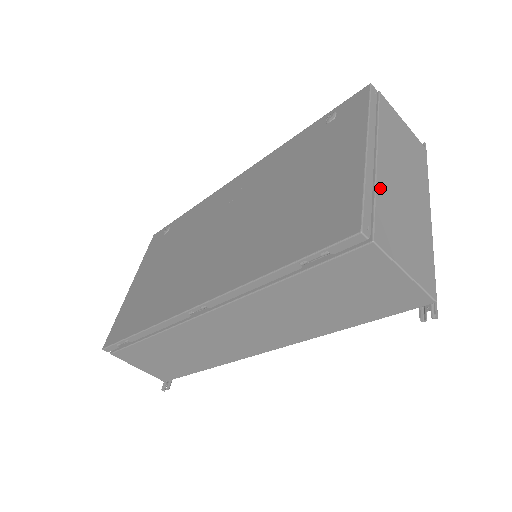
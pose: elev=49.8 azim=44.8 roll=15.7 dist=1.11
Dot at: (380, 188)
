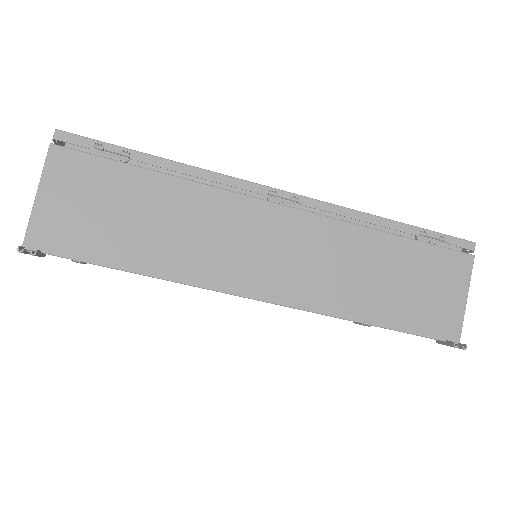
Dot at: occluded
